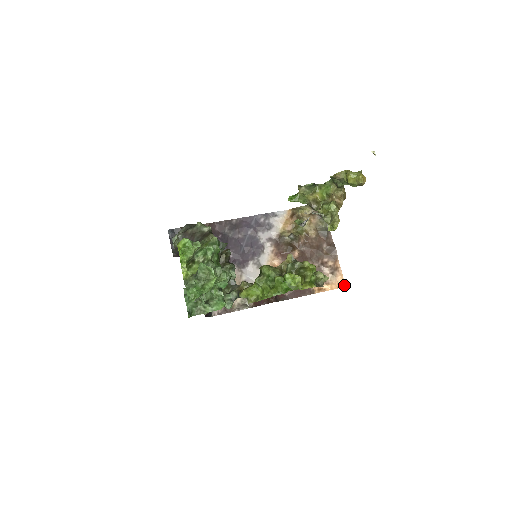
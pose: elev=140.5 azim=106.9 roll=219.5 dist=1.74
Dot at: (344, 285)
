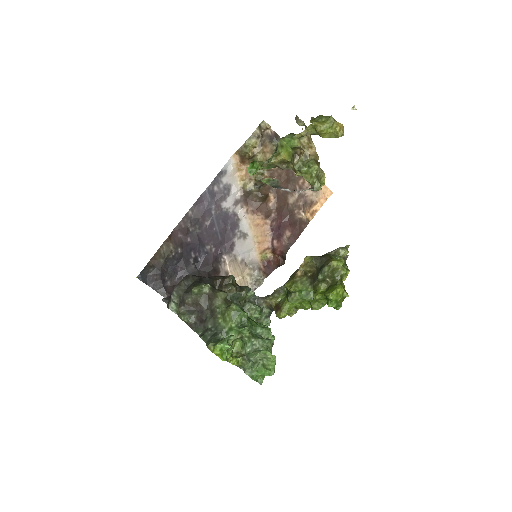
Dot at: (331, 192)
